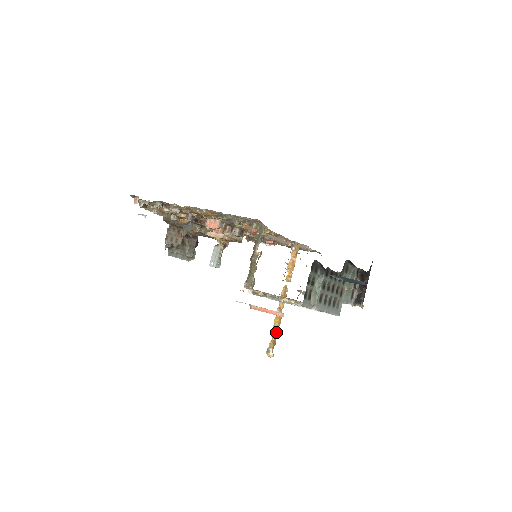
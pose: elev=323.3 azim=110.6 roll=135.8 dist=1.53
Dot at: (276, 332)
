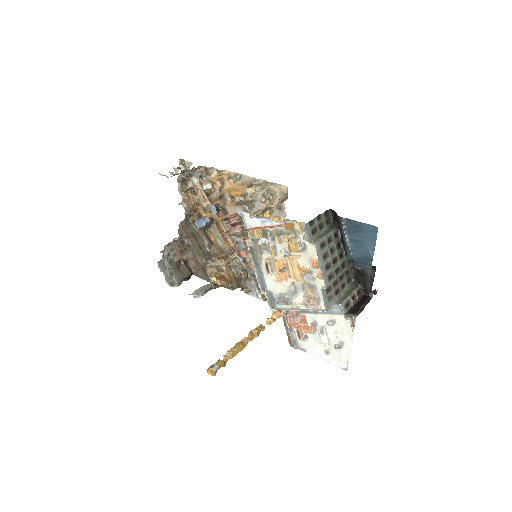
Dot at: (231, 355)
